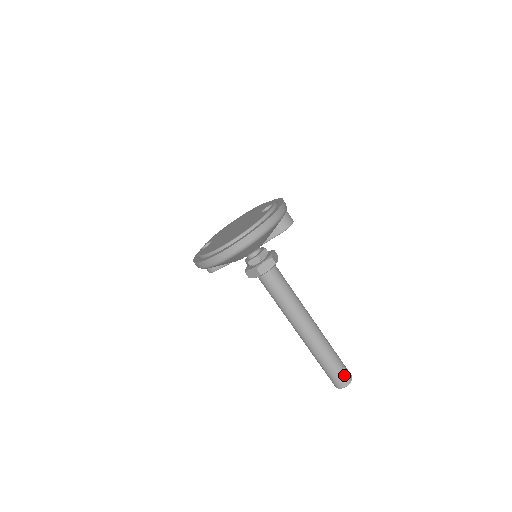
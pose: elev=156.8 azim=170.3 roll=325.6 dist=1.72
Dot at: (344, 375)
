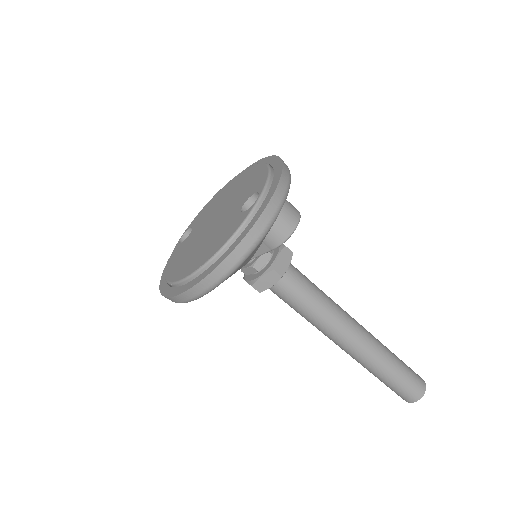
Dot at: (410, 392)
